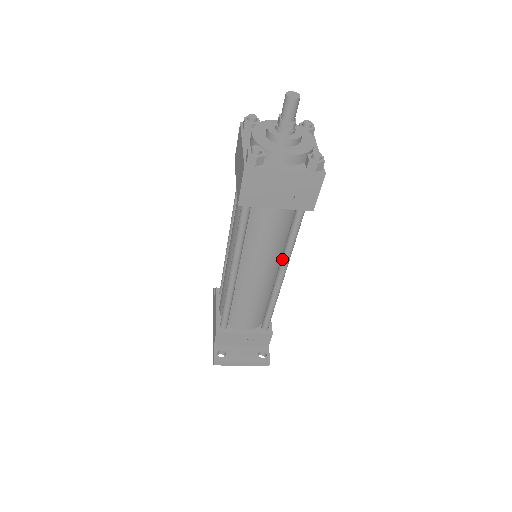
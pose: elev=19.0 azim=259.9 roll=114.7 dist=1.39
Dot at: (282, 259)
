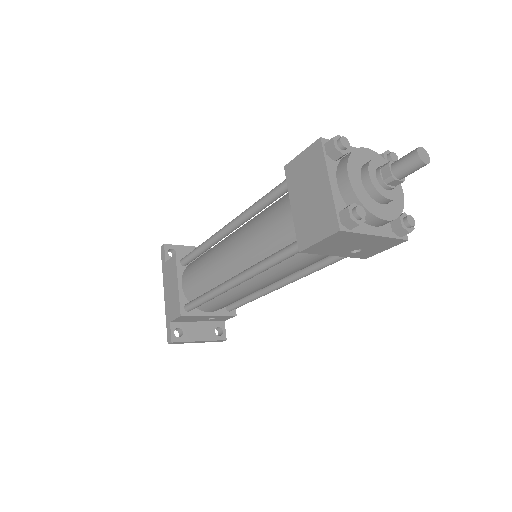
Dot at: (295, 276)
